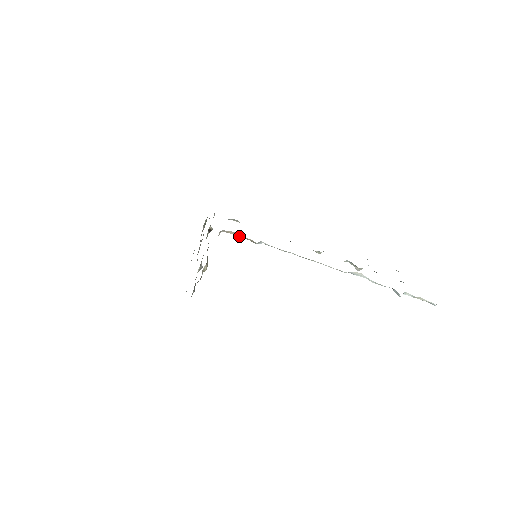
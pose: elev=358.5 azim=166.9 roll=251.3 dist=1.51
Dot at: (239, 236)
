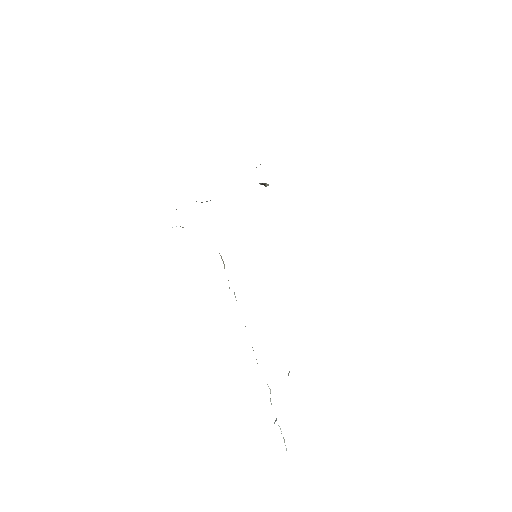
Dot at: occluded
